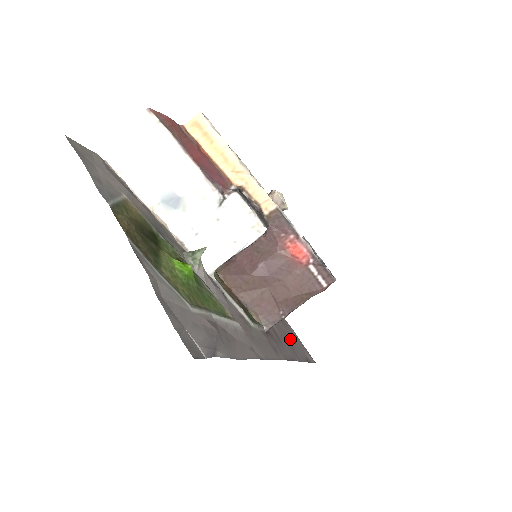
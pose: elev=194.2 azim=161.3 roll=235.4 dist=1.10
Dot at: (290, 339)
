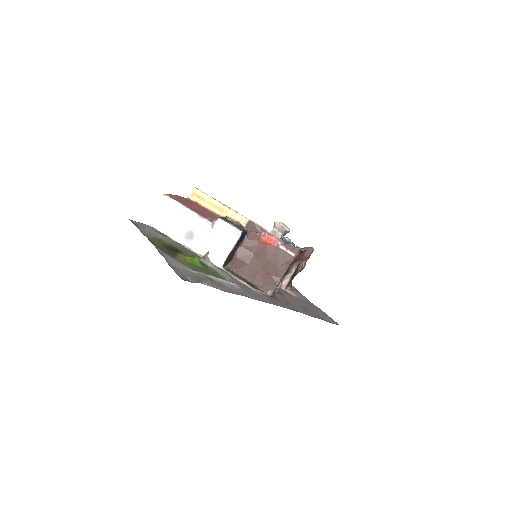
Dot at: (309, 309)
